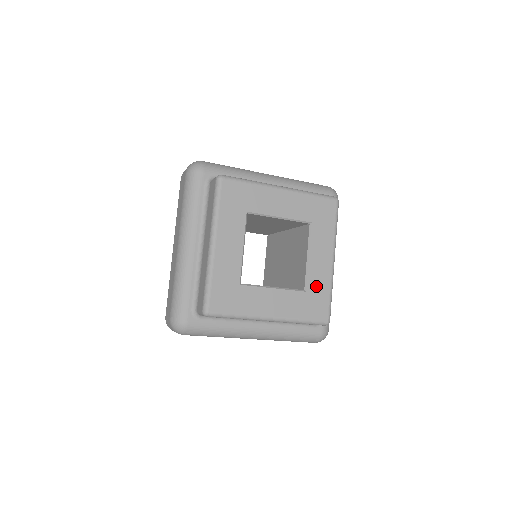
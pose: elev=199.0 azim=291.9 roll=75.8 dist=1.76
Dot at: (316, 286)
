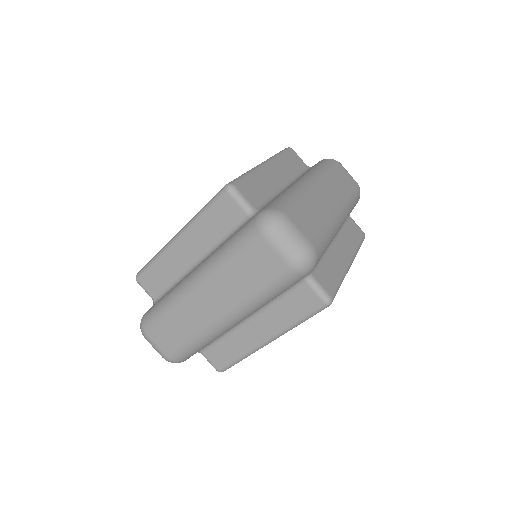
Dot at: occluded
